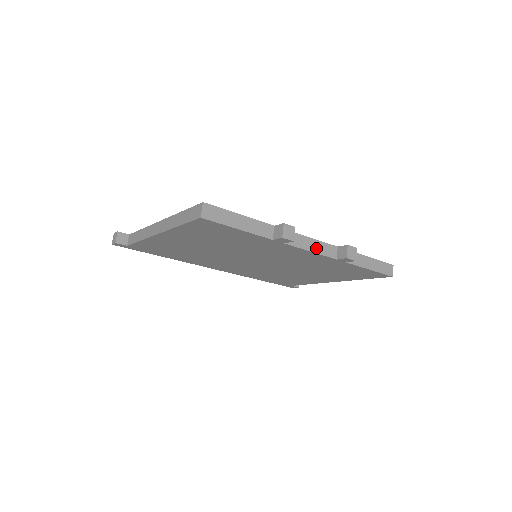
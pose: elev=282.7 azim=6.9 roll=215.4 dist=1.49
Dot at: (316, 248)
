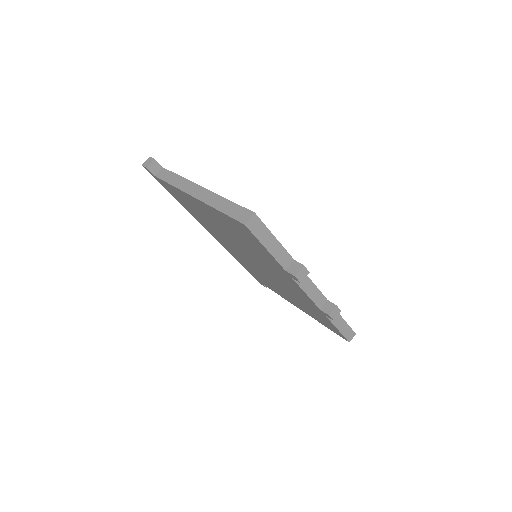
Dot at: (312, 293)
